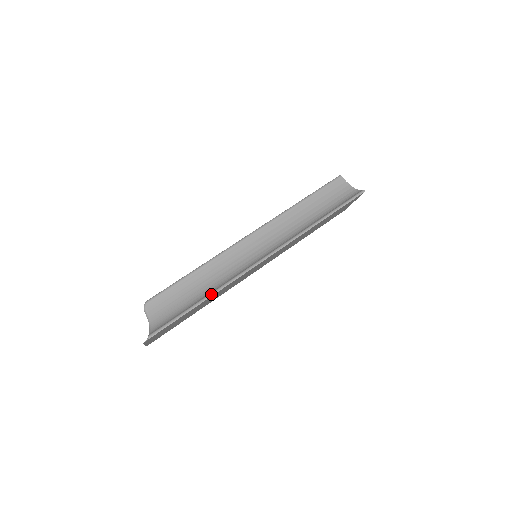
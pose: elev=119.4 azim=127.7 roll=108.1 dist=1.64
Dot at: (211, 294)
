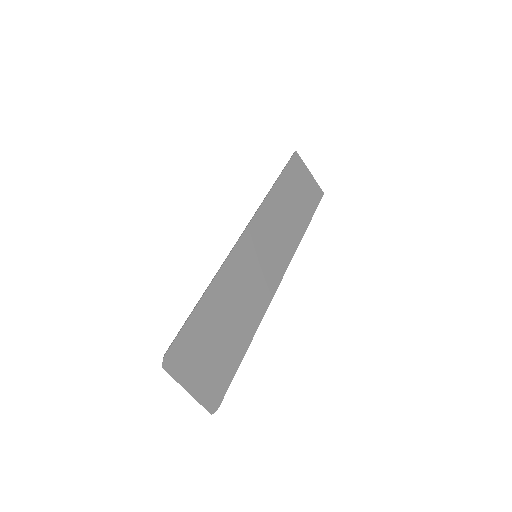
Dot at: (209, 284)
